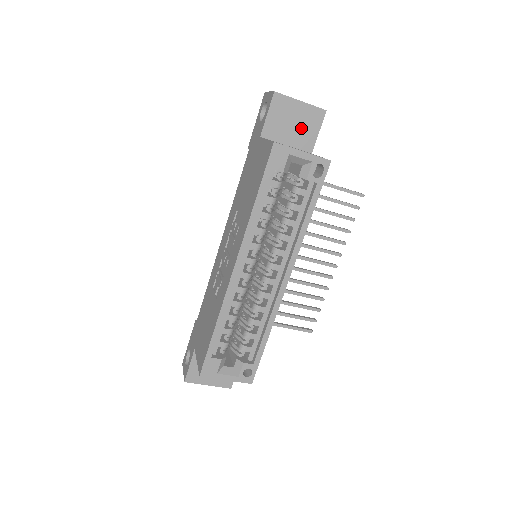
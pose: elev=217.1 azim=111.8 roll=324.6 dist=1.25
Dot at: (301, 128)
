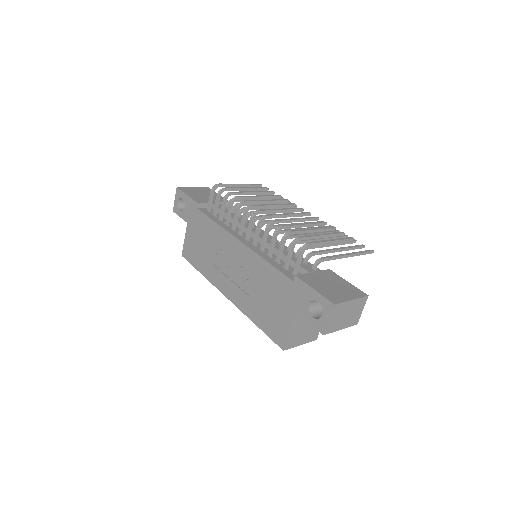
Dot at: occluded
